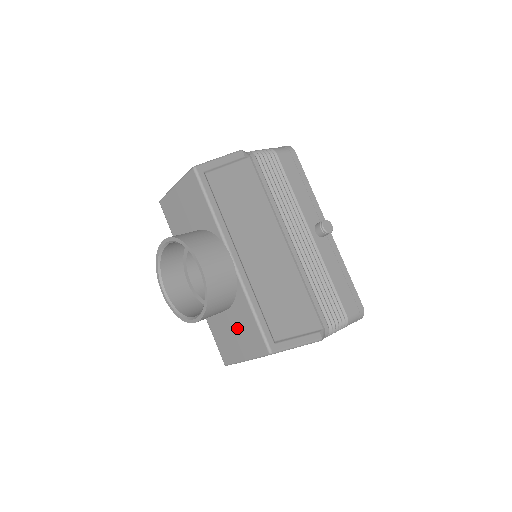
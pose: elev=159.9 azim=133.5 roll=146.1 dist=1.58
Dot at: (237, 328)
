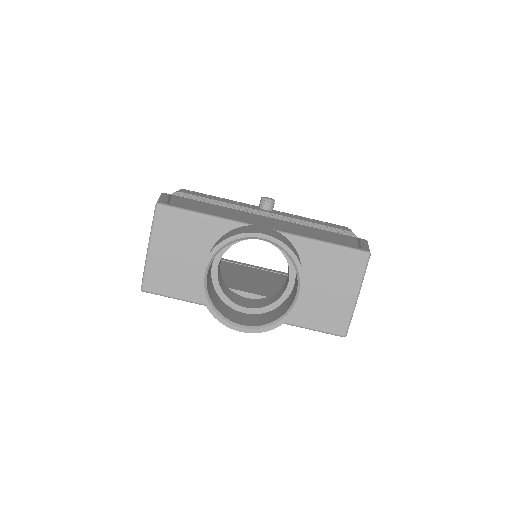
Dot at: (325, 280)
